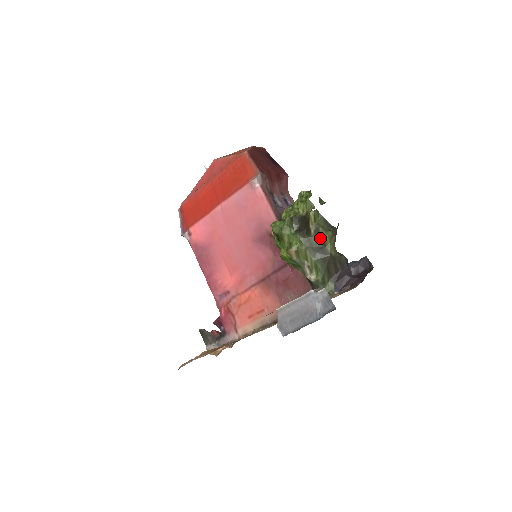
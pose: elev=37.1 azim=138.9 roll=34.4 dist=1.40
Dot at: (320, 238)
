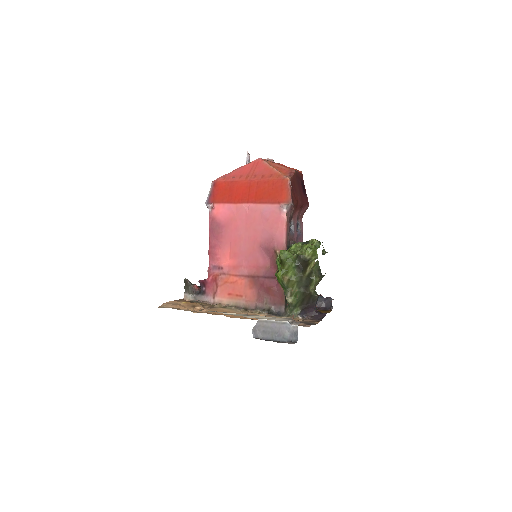
Dot at: (309, 279)
